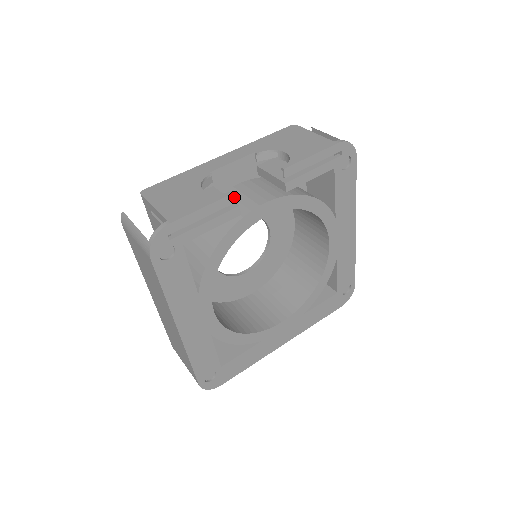
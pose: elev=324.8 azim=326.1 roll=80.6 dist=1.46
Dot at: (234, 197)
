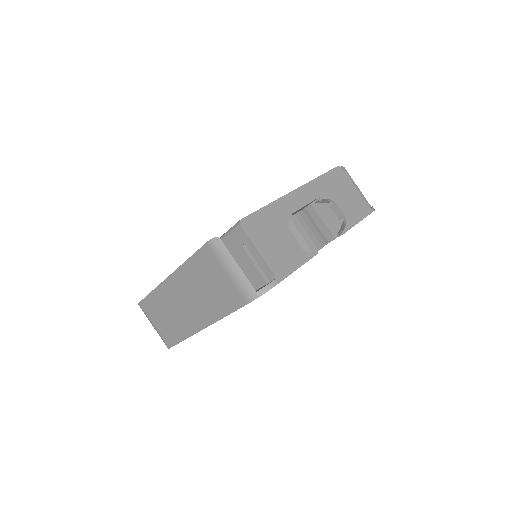
Dot at: occluded
